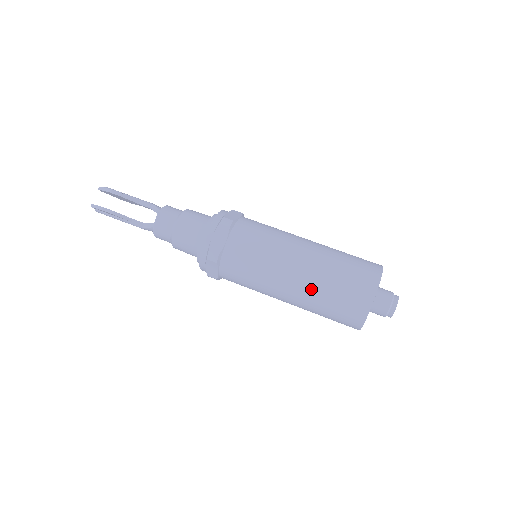
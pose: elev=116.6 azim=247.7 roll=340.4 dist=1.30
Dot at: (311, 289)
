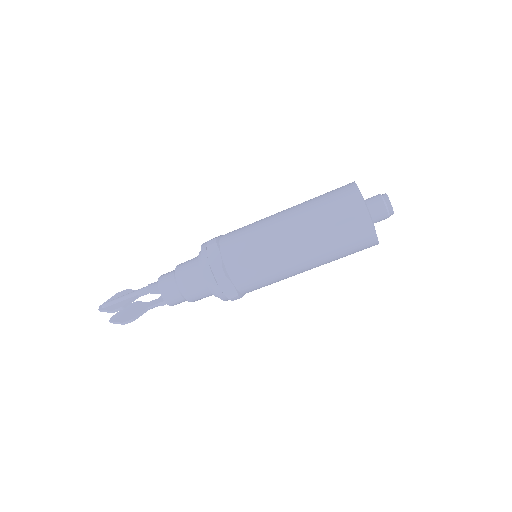
Dot at: (323, 261)
